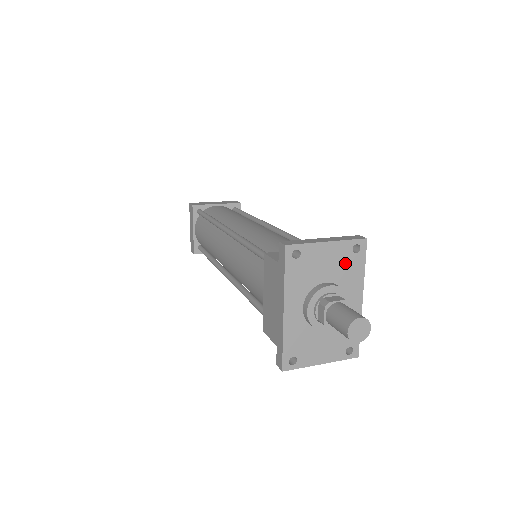
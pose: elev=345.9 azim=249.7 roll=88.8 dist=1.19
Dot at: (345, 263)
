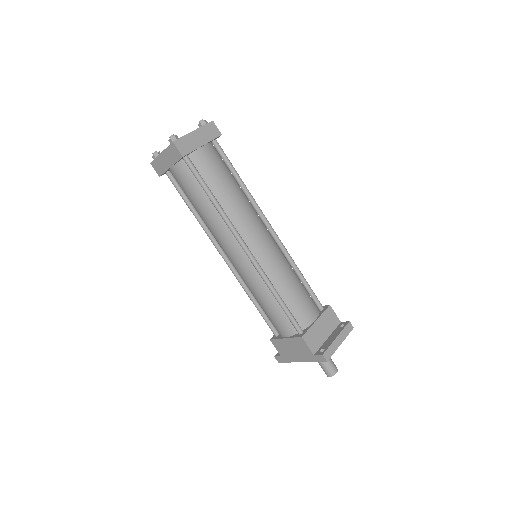
Dot at: occluded
